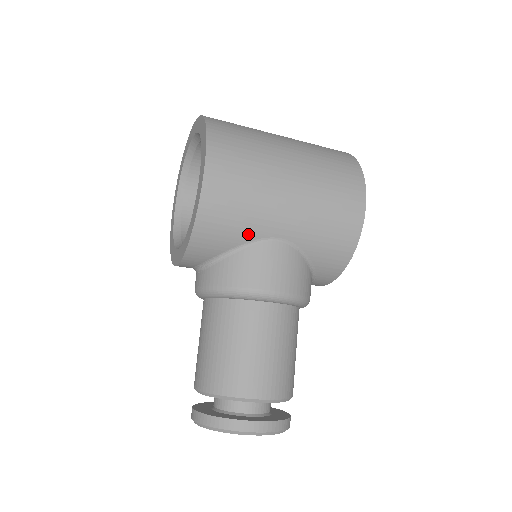
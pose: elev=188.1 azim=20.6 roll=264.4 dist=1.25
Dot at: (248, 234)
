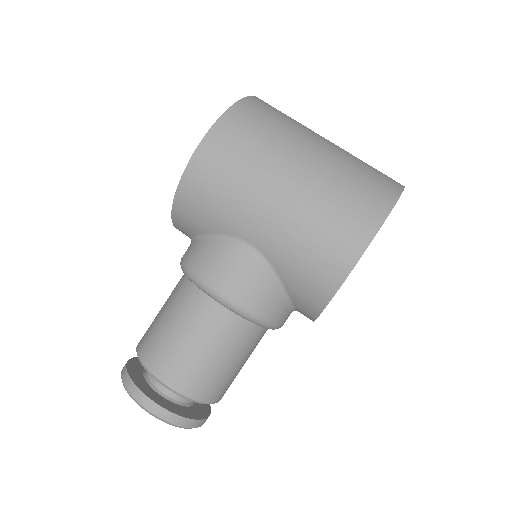
Dot at: (221, 225)
